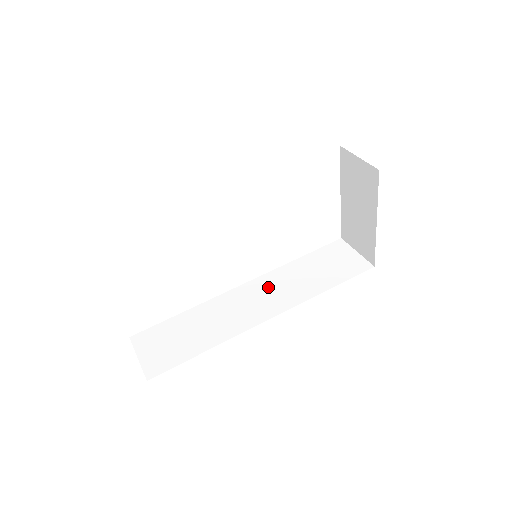
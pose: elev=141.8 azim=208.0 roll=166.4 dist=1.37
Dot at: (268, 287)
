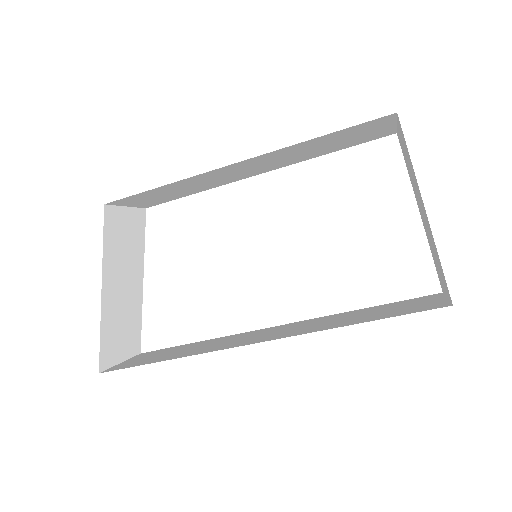
Dot at: (293, 326)
